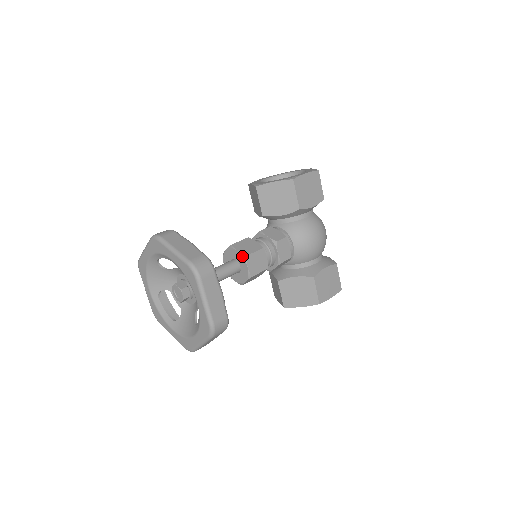
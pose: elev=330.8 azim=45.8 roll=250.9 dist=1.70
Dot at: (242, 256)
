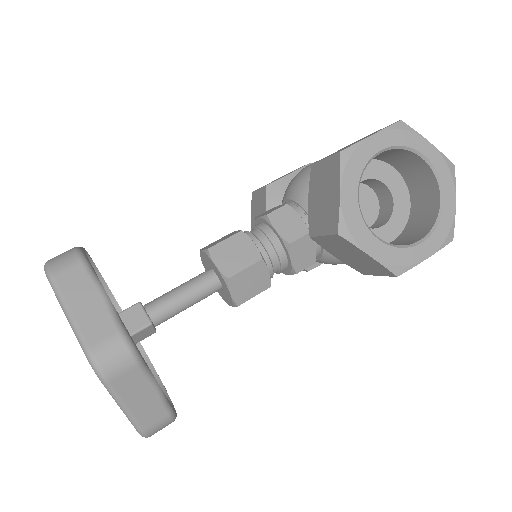
Dot at: (232, 302)
